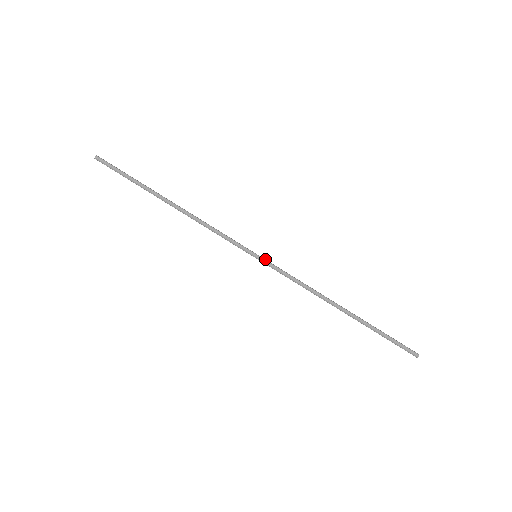
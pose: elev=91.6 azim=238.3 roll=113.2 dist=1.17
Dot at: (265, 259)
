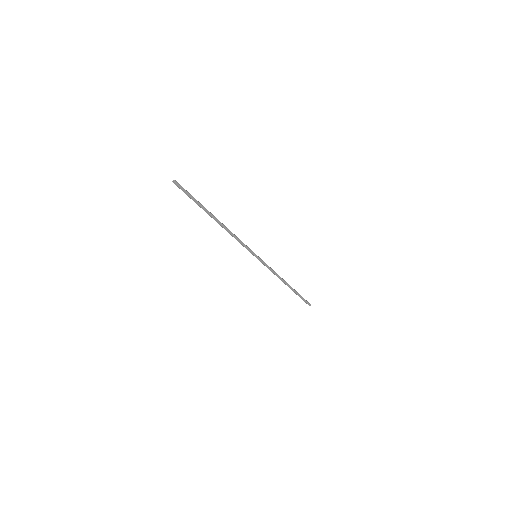
Dot at: (260, 259)
